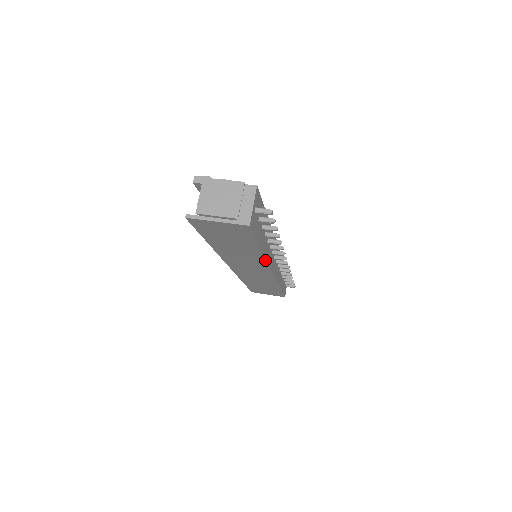
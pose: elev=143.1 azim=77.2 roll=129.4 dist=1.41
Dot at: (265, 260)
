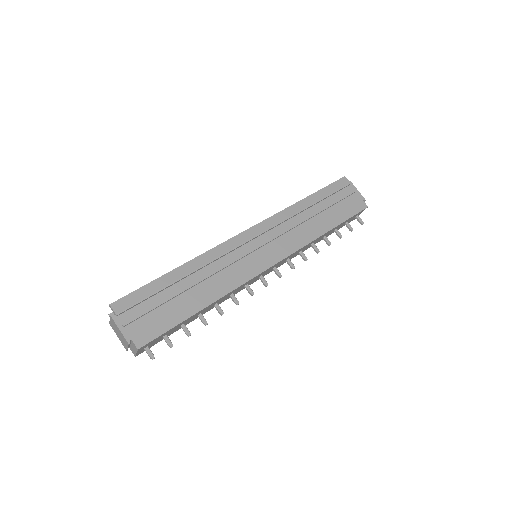
Dot at: (222, 301)
